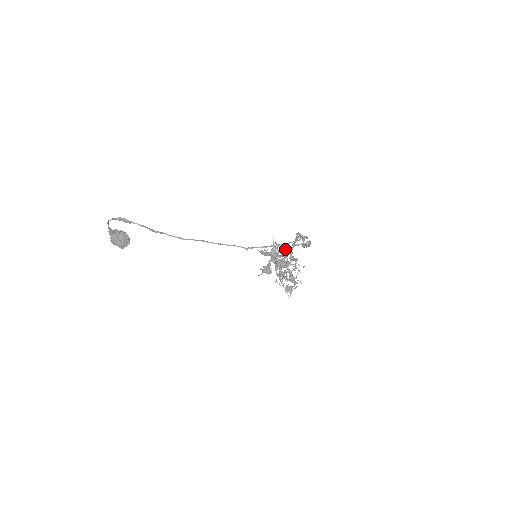
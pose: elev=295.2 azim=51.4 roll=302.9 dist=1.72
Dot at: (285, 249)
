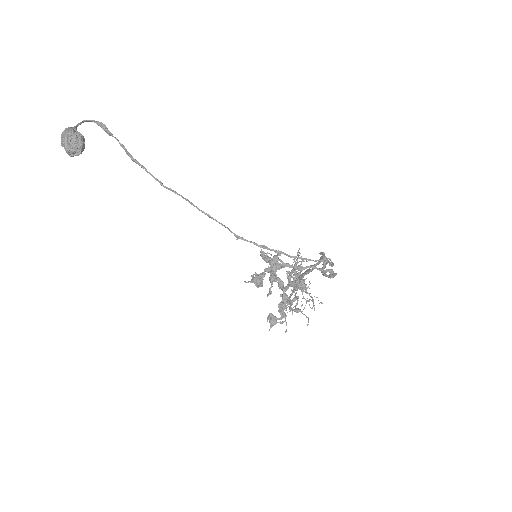
Dot at: occluded
